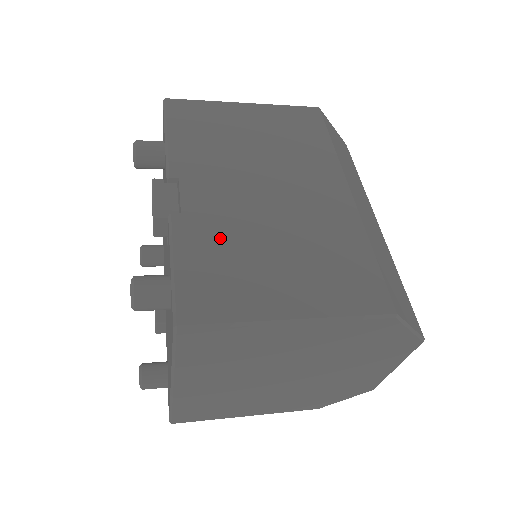
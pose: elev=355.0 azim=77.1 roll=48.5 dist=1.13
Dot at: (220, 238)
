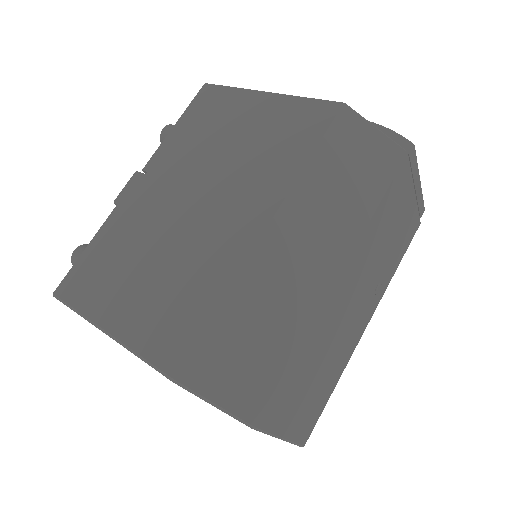
Dot at: (125, 237)
